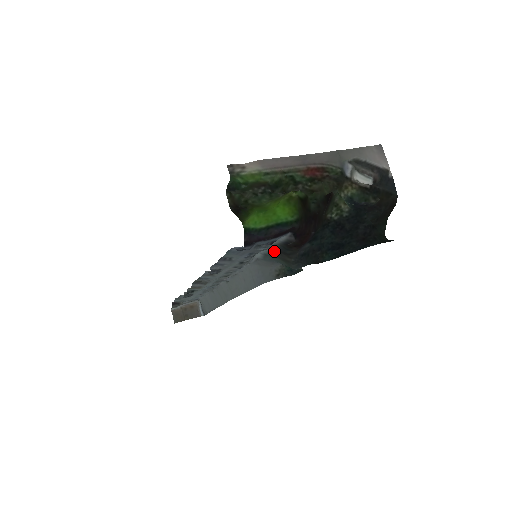
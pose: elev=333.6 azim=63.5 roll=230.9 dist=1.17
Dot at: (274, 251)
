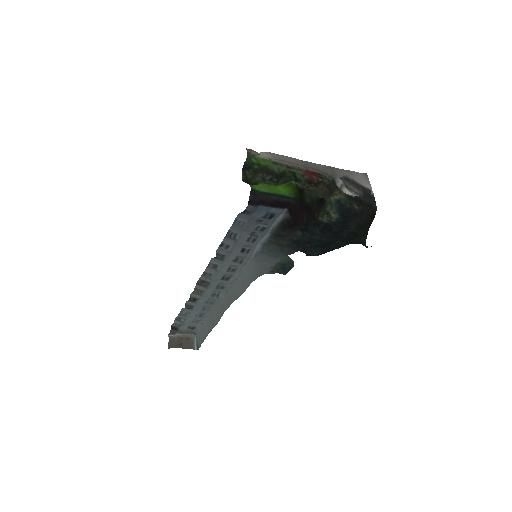
Dot at: (272, 237)
